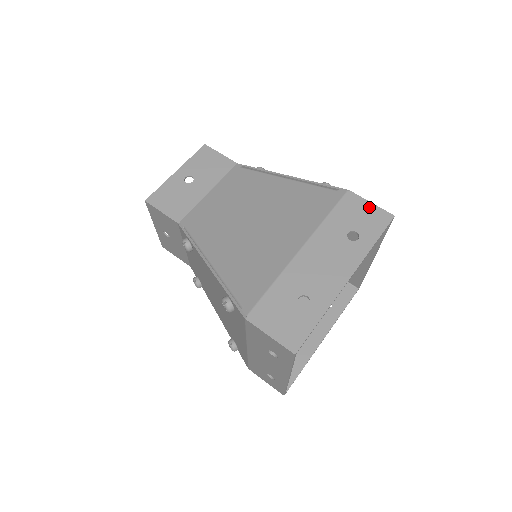
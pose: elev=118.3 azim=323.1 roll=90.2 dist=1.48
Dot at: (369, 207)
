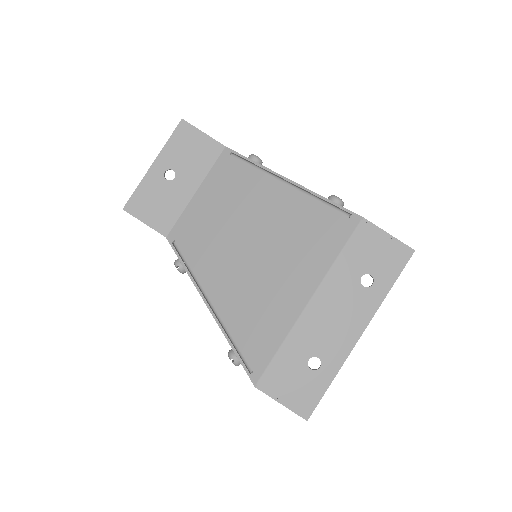
Dot at: (386, 240)
